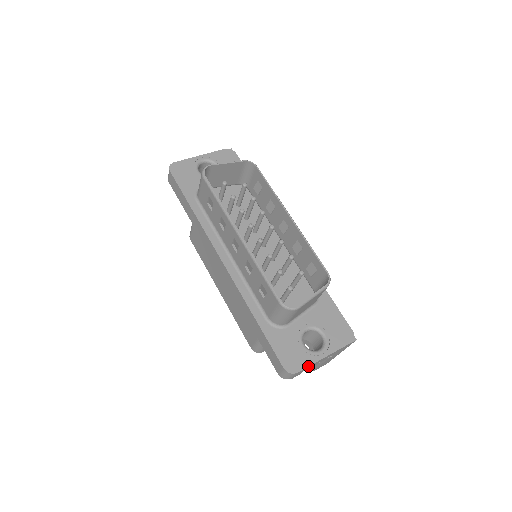
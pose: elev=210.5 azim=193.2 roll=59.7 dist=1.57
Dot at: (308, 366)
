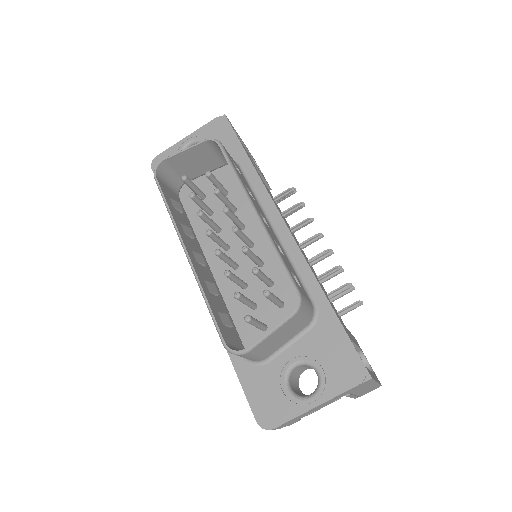
Dot at: (289, 420)
